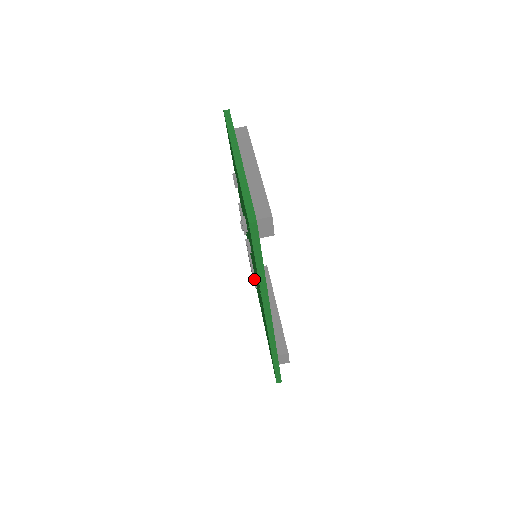
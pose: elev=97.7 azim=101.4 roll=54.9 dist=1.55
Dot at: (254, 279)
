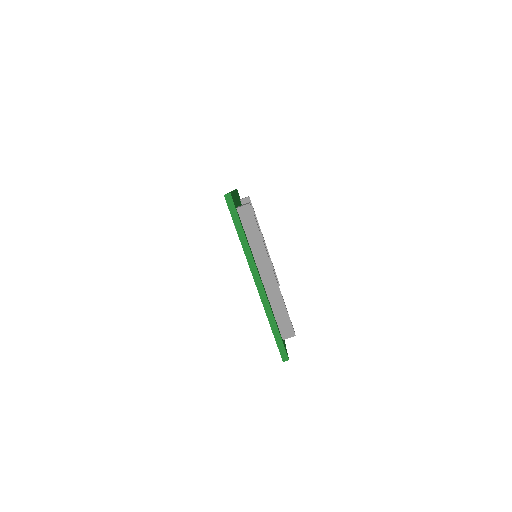
Dot at: occluded
